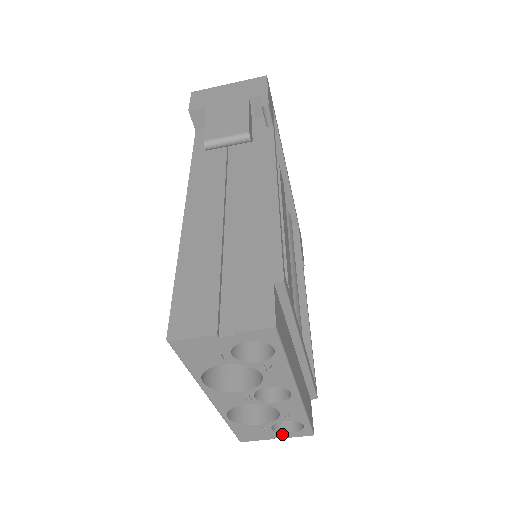
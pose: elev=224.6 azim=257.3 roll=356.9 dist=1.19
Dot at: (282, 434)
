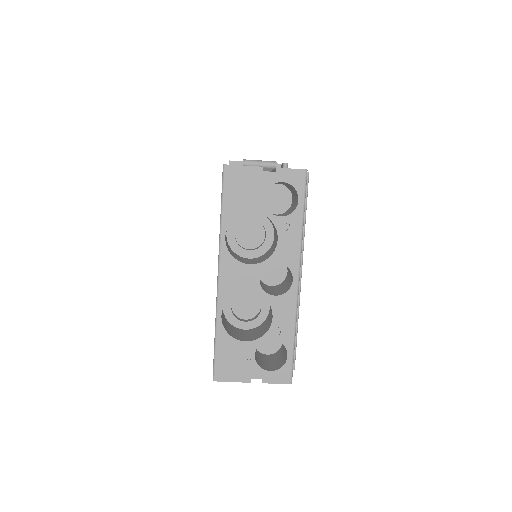
Dot at: (261, 372)
